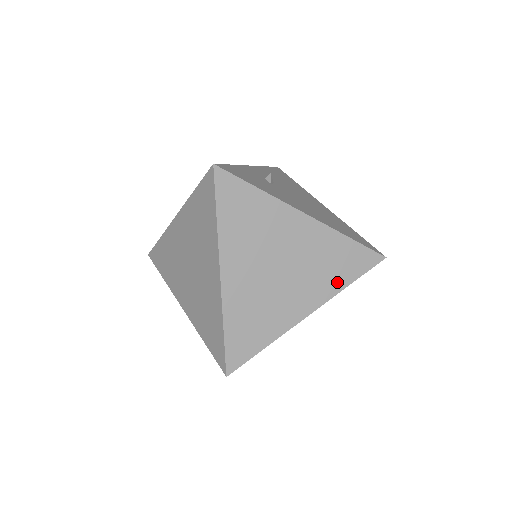
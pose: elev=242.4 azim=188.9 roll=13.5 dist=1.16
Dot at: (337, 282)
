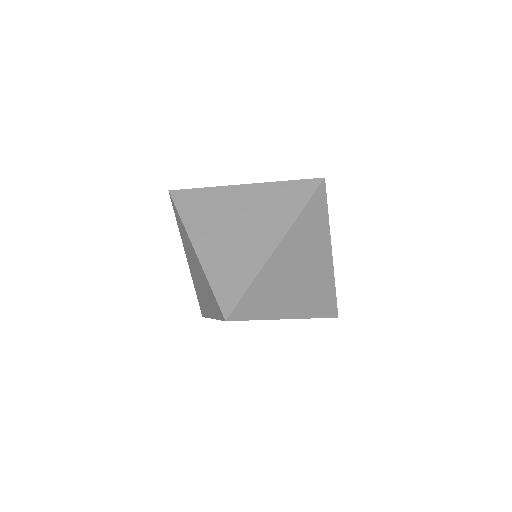
Dot at: (313, 310)
